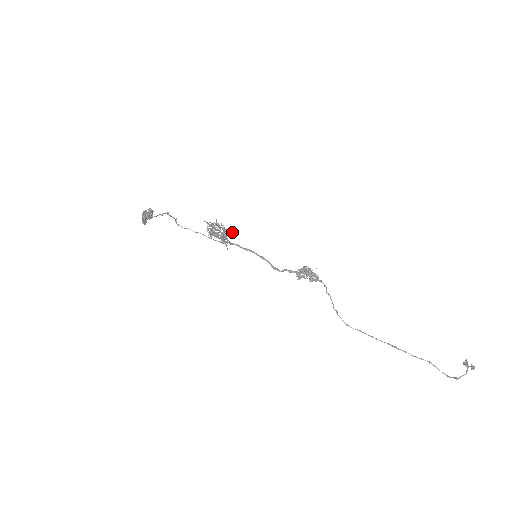
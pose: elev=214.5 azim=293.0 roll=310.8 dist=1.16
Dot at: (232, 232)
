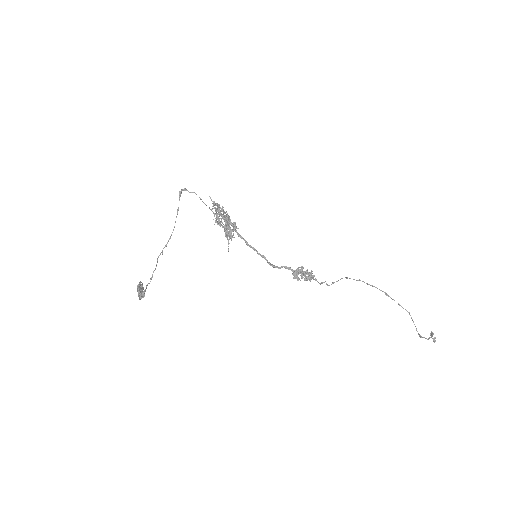
Dot at: (232, 237)
